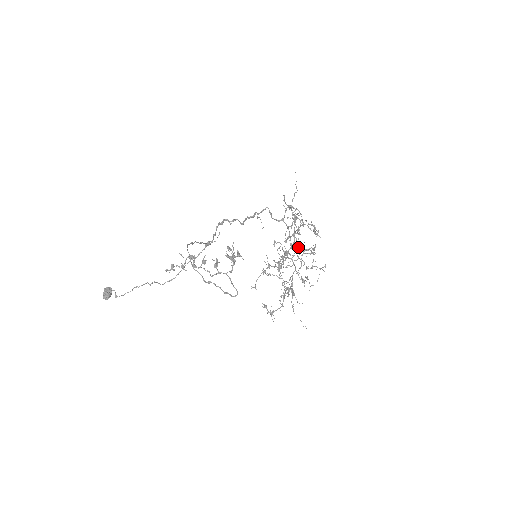
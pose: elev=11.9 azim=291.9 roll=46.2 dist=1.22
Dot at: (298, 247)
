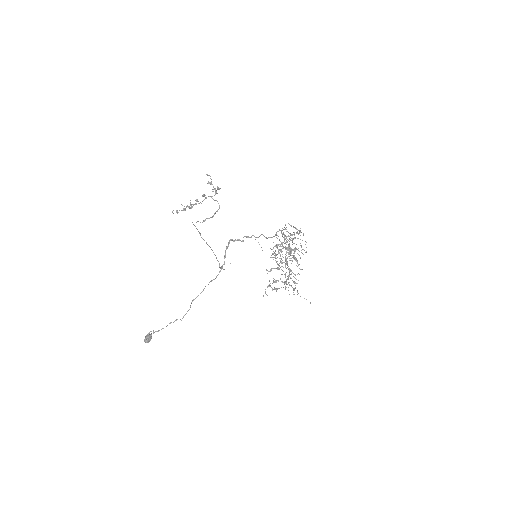
Dot at: (283, 233)
